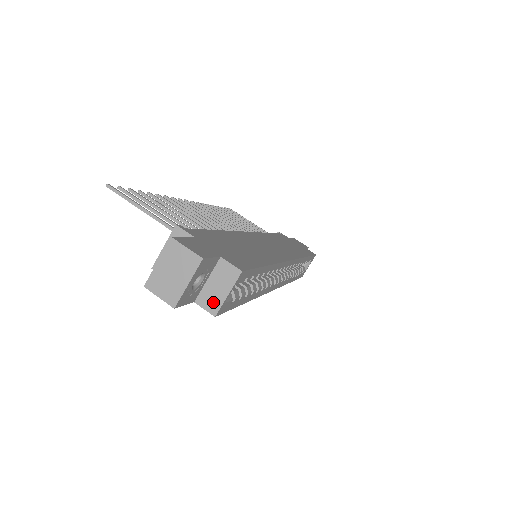
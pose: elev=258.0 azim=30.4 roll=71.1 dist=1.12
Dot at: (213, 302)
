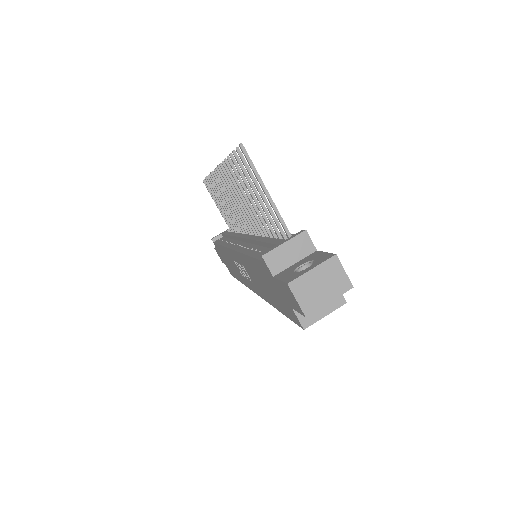
Dot at: (309, 316)
